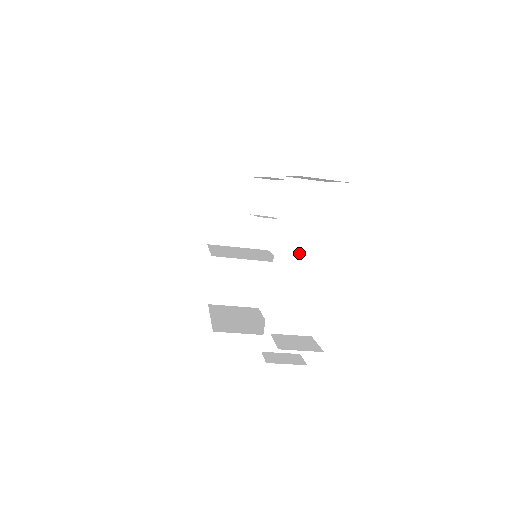
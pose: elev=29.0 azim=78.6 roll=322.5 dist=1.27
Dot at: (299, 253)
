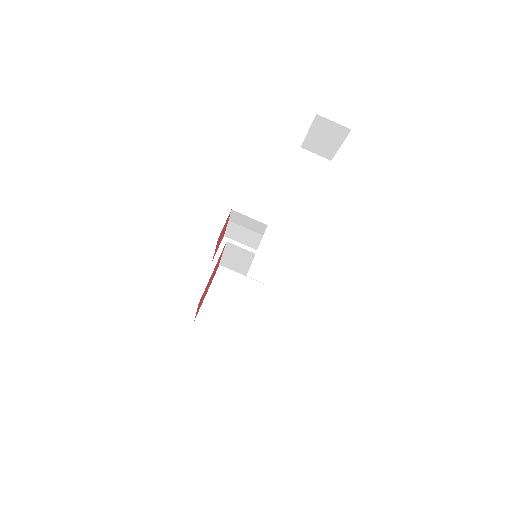
Dot at: (299, 205)
